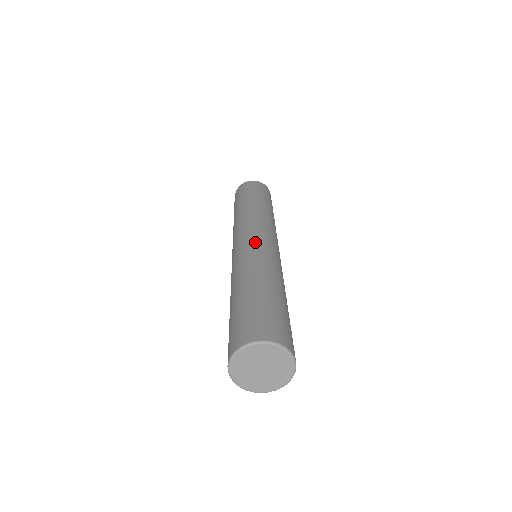
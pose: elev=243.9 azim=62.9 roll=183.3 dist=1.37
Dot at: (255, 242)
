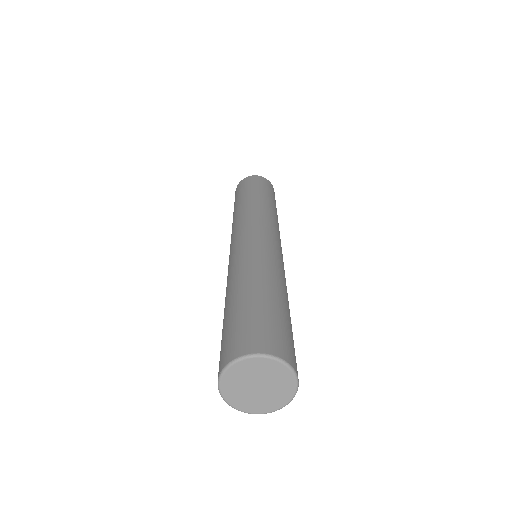
Dot at: (269, 243)
